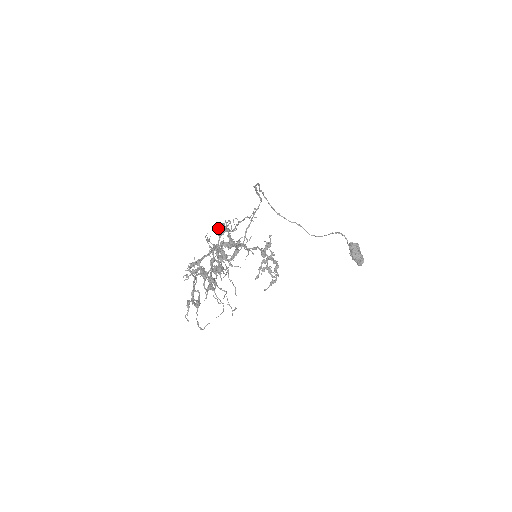
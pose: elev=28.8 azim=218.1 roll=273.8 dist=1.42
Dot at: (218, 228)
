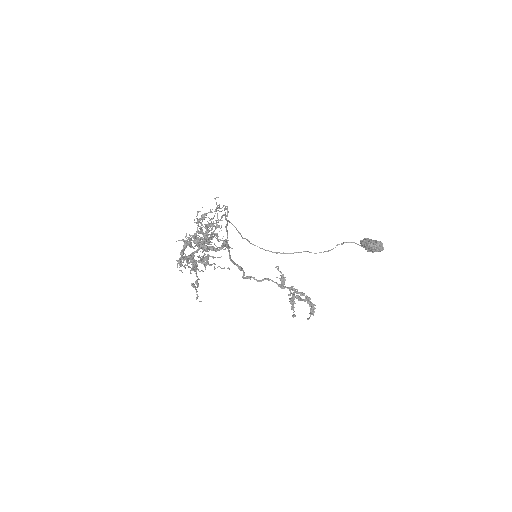
Dot at: (199, 236)
